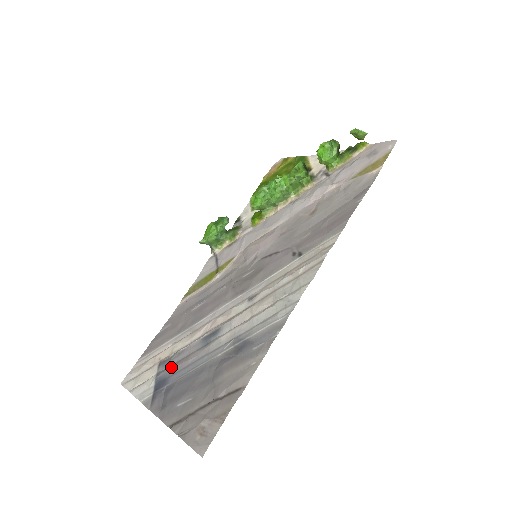
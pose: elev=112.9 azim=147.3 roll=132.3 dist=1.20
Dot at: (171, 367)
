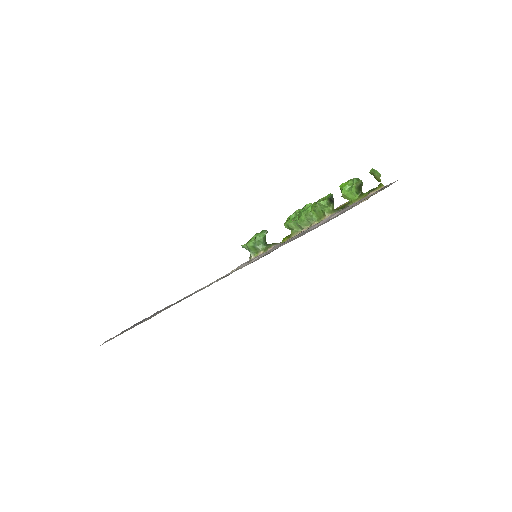
Dot at: occluded
